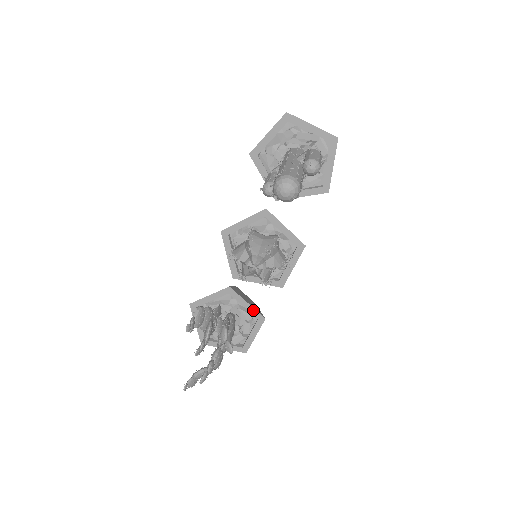
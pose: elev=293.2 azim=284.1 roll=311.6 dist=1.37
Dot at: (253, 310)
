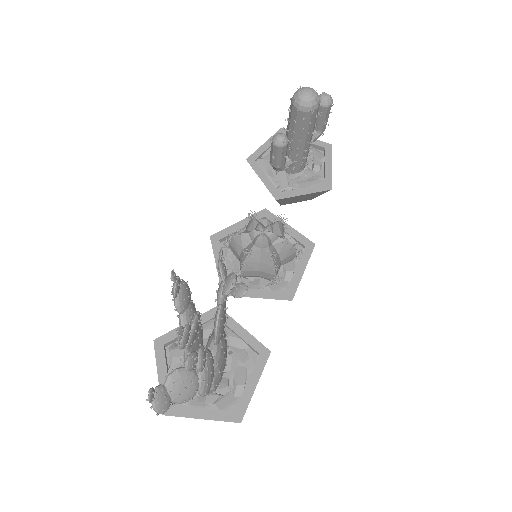
Dot at: (252, 339)
